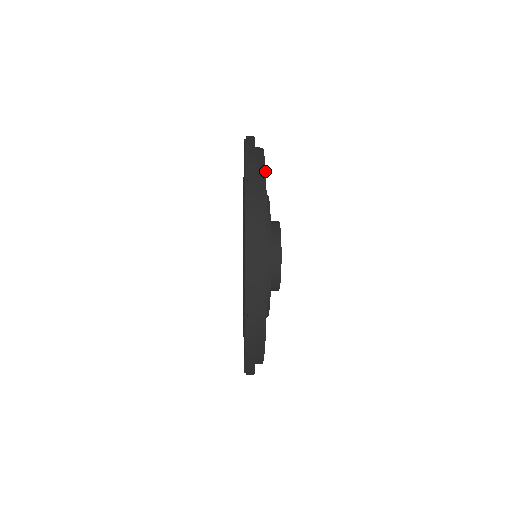
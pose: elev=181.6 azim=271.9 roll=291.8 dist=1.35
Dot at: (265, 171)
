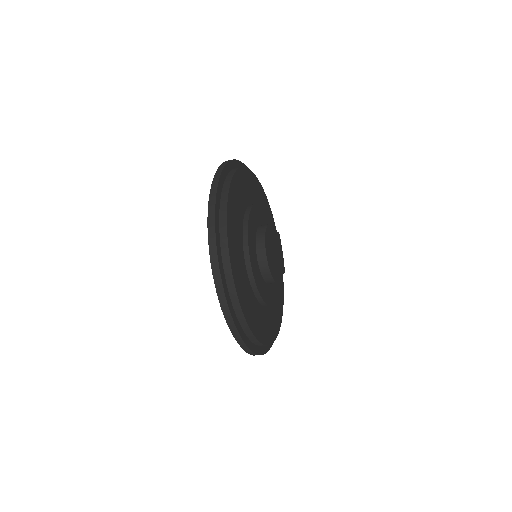
Dot at: (226, 226)
